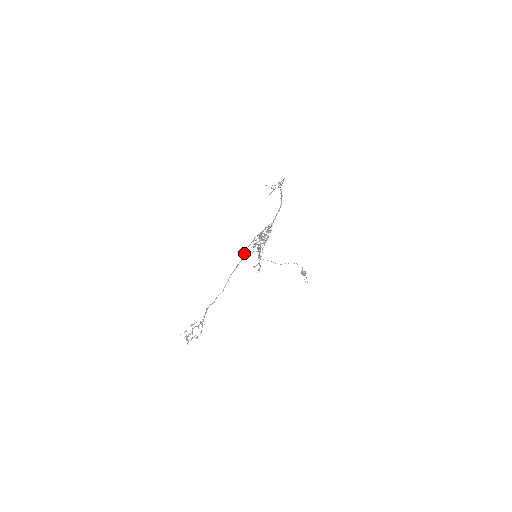
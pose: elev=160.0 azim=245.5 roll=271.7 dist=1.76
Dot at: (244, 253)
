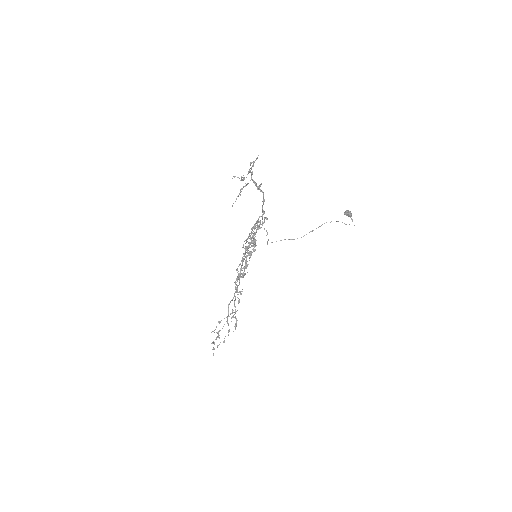
Dot at: occluded
